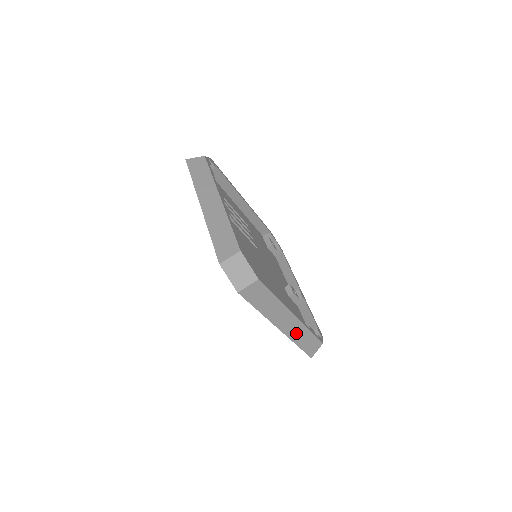
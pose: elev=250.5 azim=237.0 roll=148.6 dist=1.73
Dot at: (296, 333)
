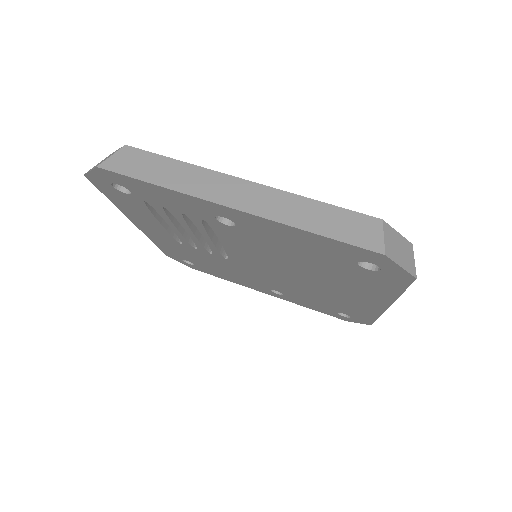
Dot at: occluded
